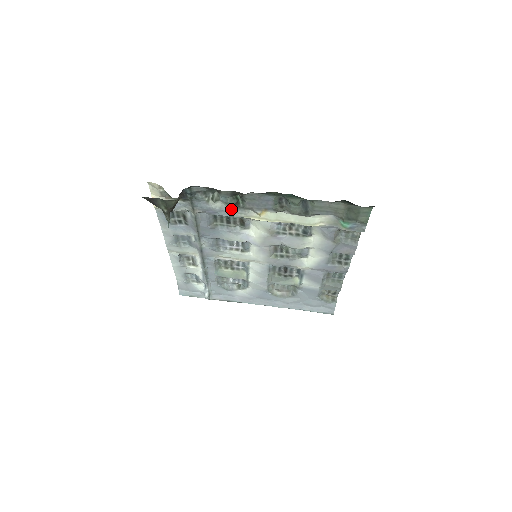
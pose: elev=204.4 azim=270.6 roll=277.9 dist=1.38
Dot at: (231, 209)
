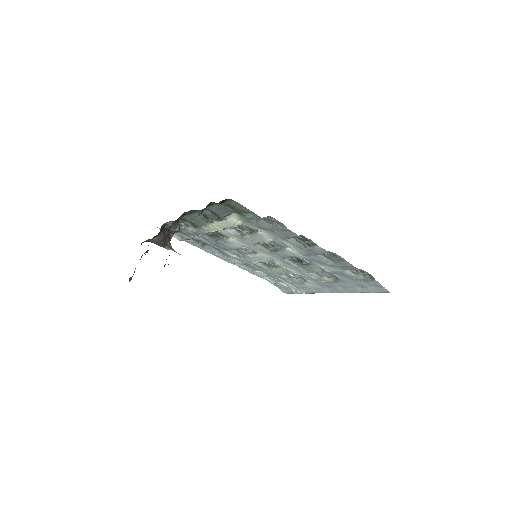
Dot at: (198, 229)
